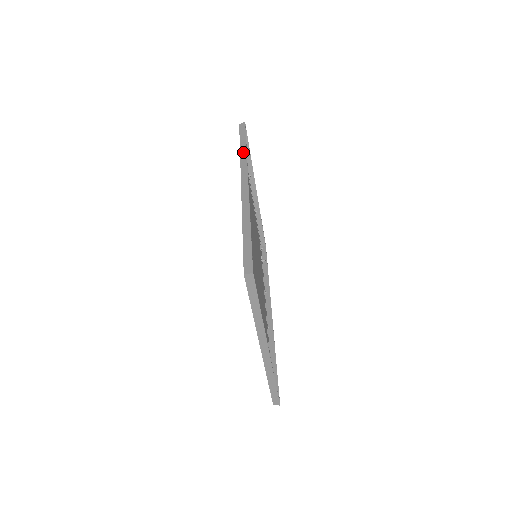
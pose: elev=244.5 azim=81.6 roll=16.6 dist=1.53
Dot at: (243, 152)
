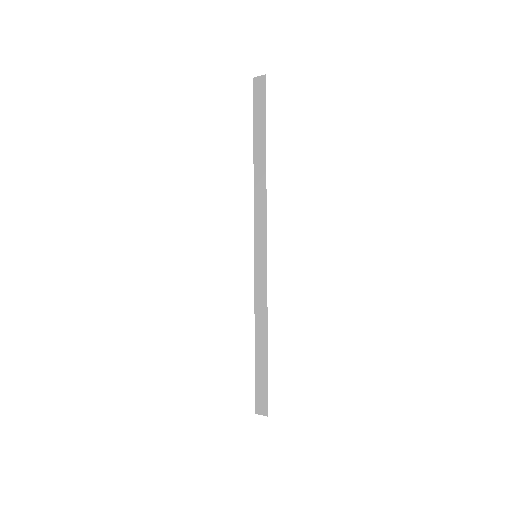
Dot at: occluded
